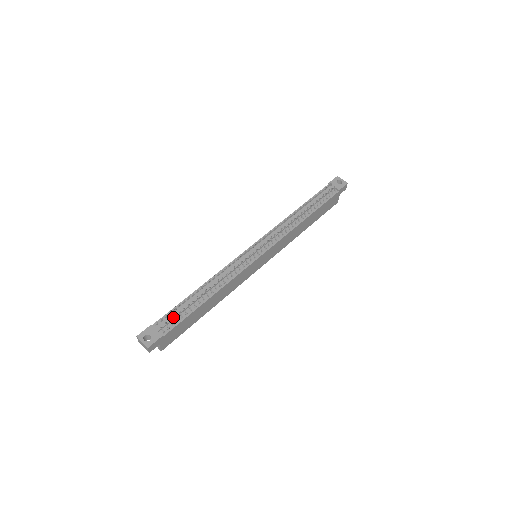
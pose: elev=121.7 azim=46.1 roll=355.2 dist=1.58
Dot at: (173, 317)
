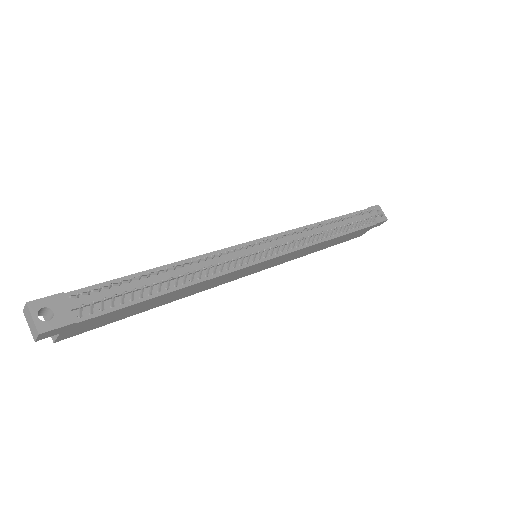
Dot at: (108, 296)
